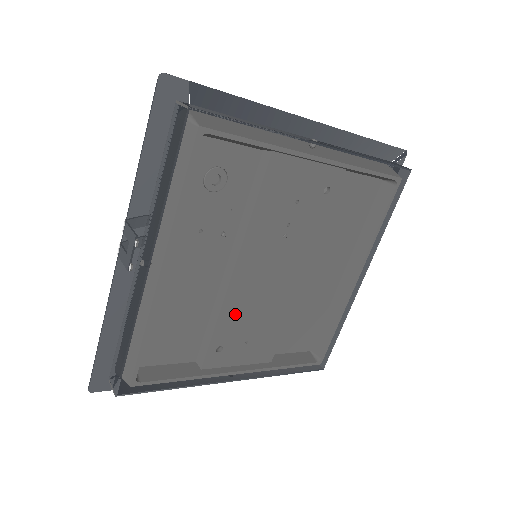
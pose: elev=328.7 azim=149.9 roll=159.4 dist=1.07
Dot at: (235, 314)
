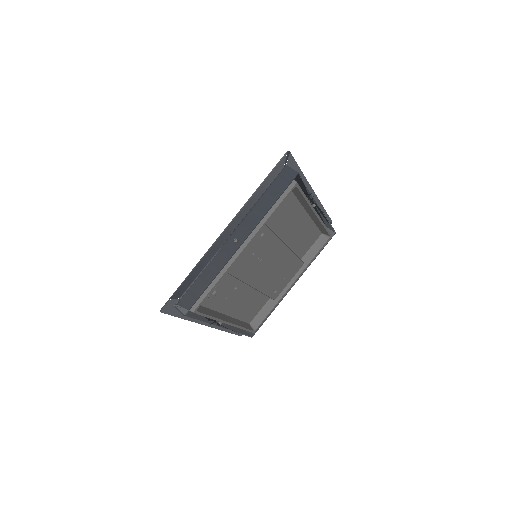
Dot at: (269, 285)
